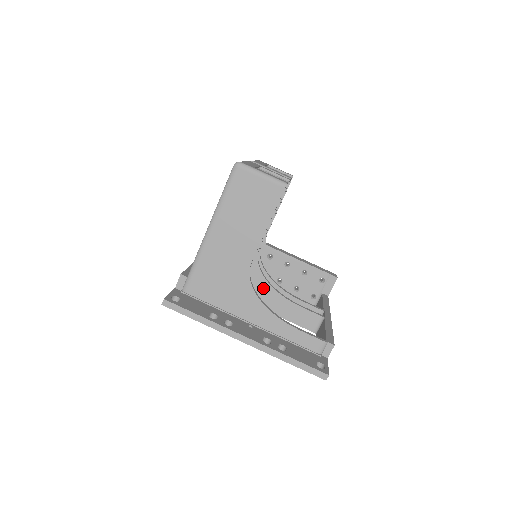
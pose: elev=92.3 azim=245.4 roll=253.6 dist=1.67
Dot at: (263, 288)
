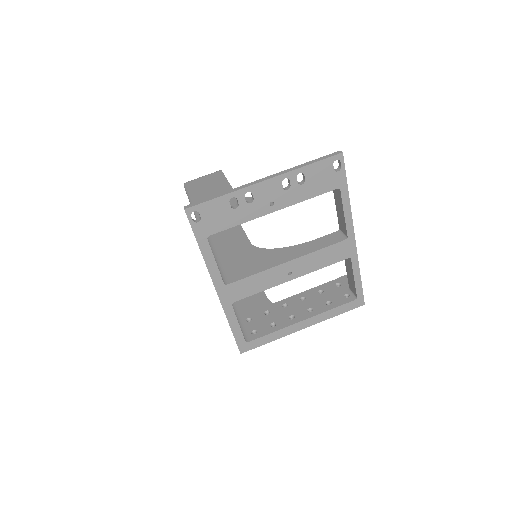
Dot at: (278, 253)
